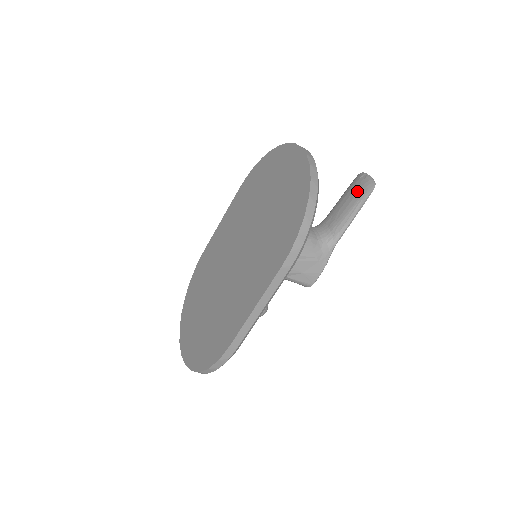
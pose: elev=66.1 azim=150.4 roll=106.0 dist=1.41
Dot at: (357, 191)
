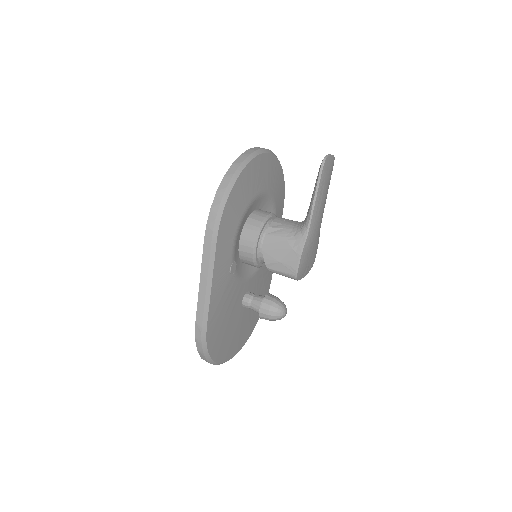
Dot at: occluded
